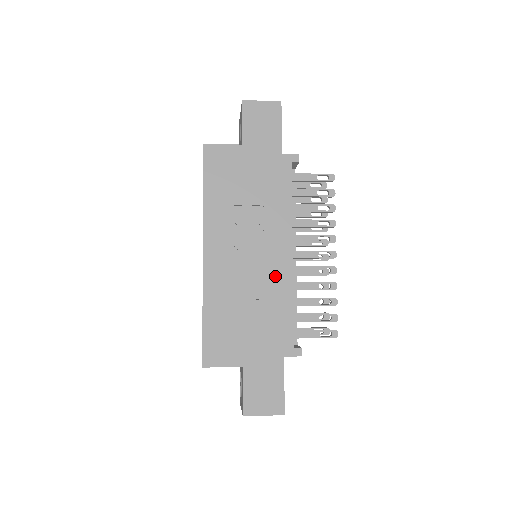
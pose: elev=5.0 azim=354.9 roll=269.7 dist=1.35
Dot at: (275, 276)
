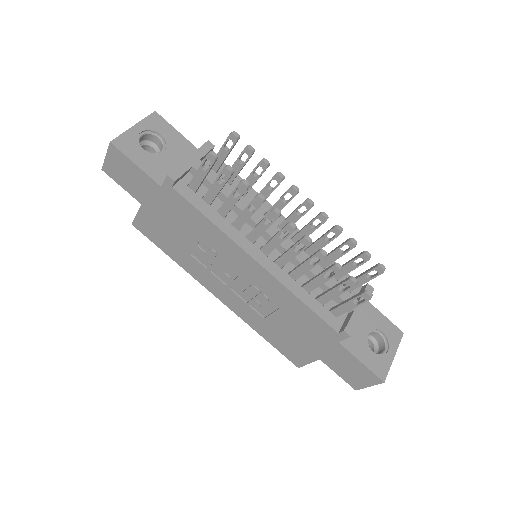
Dot at: (267, 287)
